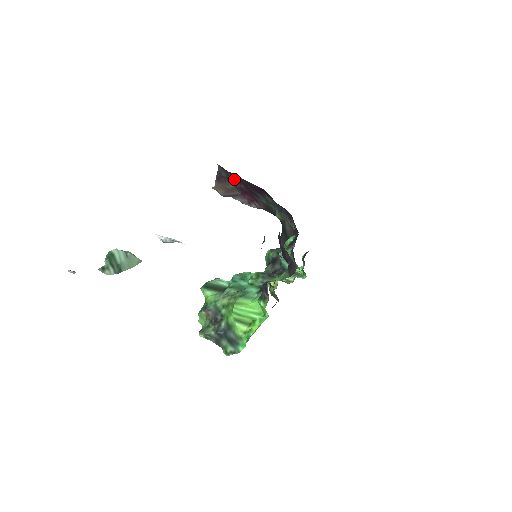
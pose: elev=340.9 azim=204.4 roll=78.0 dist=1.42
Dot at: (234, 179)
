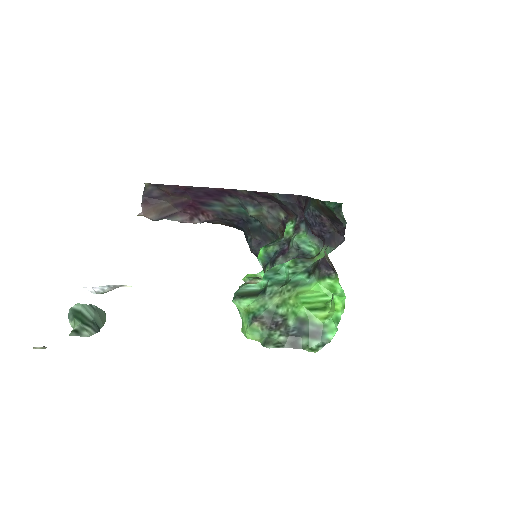
Dot at: (176, 193)
